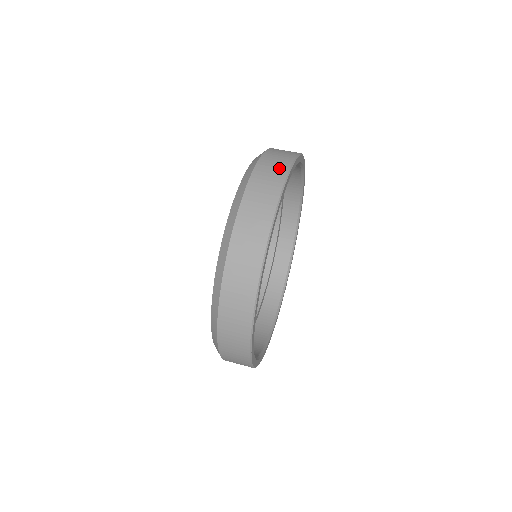
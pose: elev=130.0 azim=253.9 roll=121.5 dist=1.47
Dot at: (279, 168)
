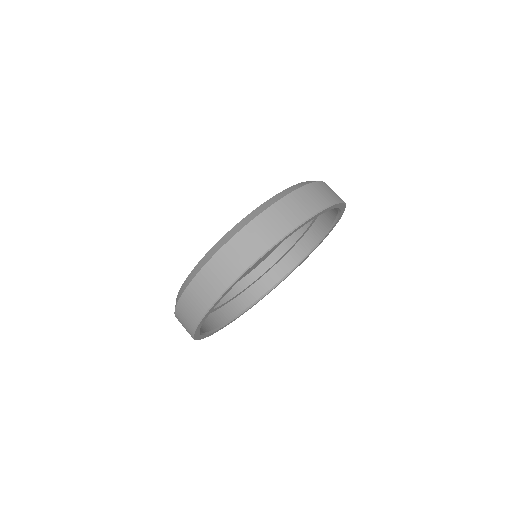
Dot at: (242, 259)
